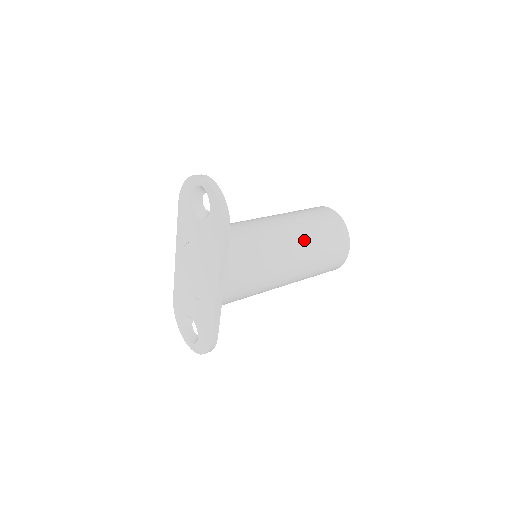
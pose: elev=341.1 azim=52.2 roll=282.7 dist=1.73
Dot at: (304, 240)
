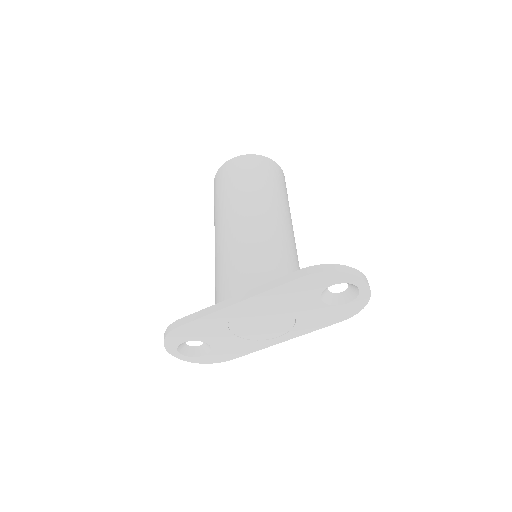
Dot at: occluded
